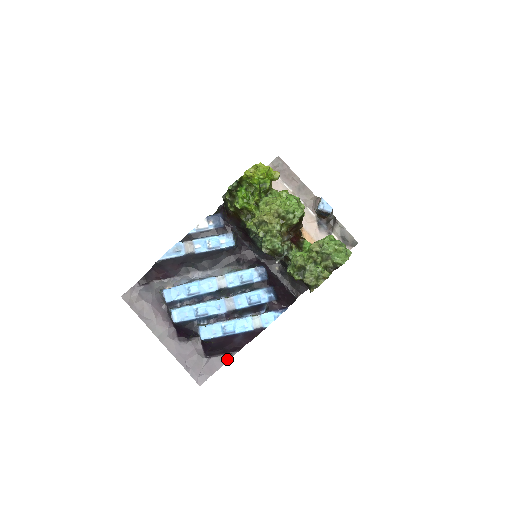
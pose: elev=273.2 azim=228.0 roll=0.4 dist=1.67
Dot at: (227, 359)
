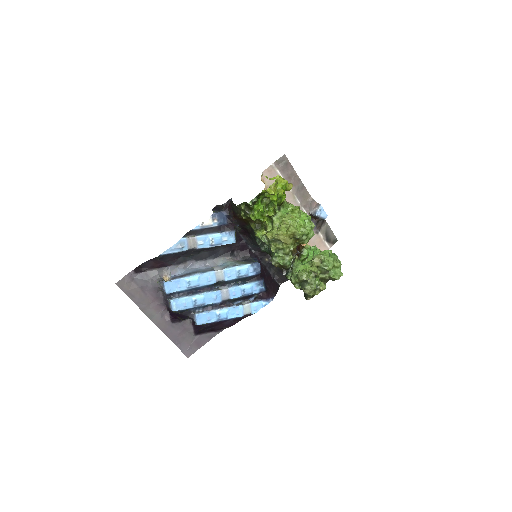
Dot at: (214, 335)
